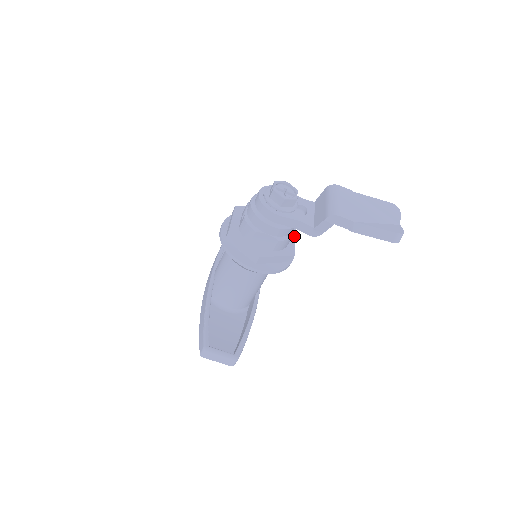
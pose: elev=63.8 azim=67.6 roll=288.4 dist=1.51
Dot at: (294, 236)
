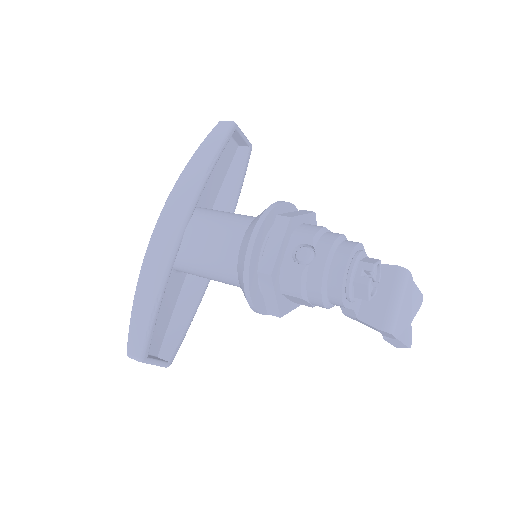
Dot at: occluded
